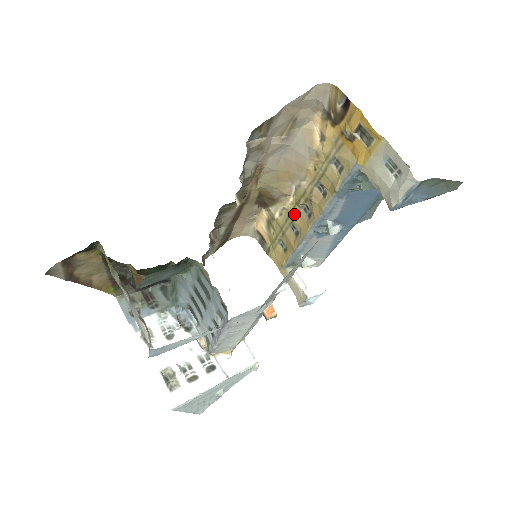
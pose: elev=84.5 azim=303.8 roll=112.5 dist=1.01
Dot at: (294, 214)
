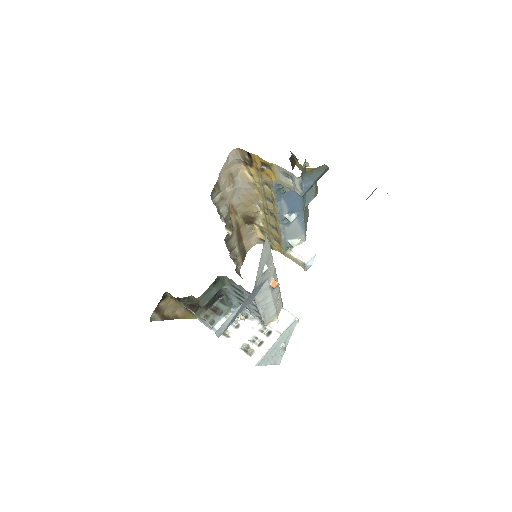
Dot at: (268, 220)
